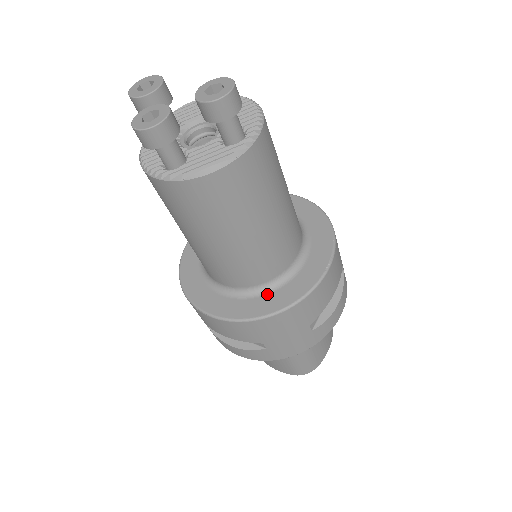
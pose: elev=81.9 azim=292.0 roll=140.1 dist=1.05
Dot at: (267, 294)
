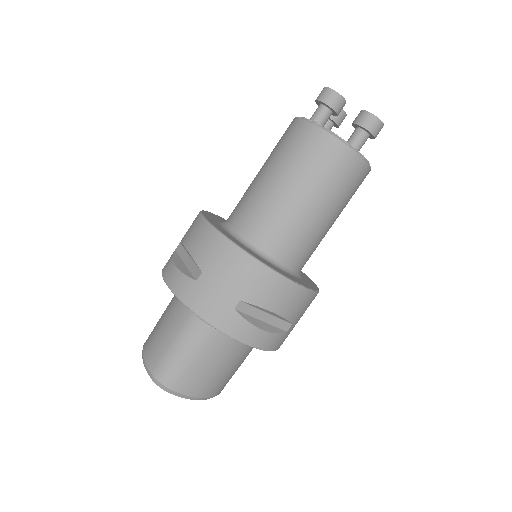
Dot at: (249, 249)
